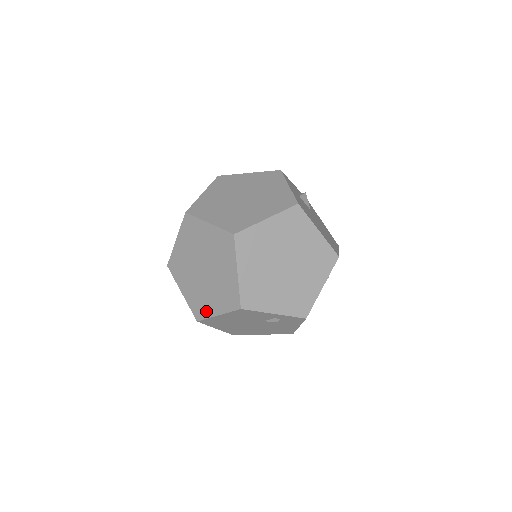
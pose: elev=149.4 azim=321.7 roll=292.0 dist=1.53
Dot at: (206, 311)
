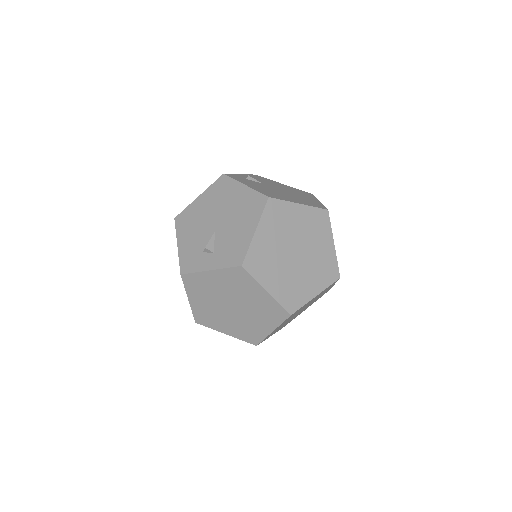
Dot at: (213, 325)
